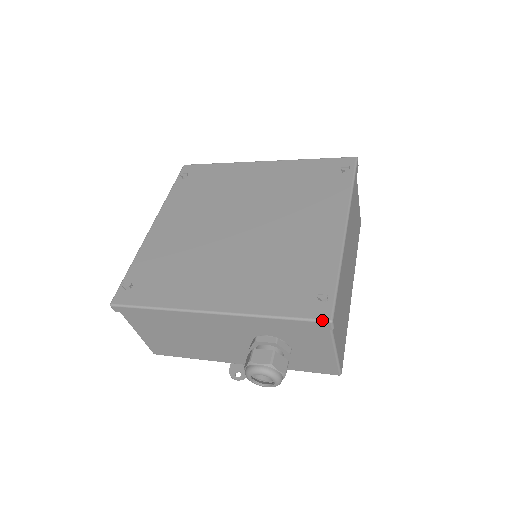
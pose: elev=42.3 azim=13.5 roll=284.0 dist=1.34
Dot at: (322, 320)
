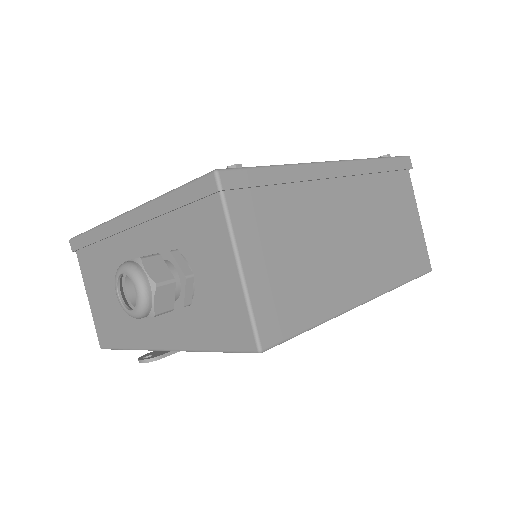
Dot at: (207, 173)
